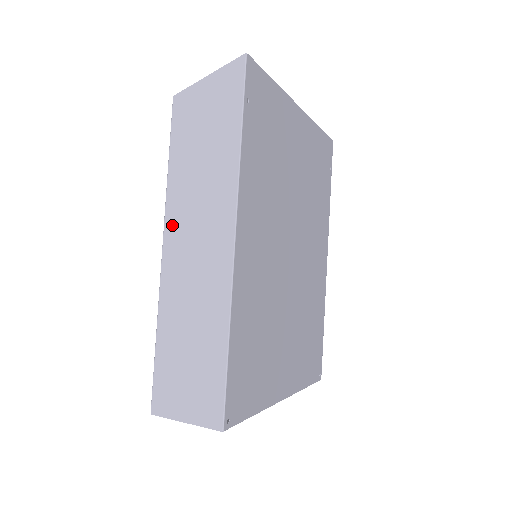
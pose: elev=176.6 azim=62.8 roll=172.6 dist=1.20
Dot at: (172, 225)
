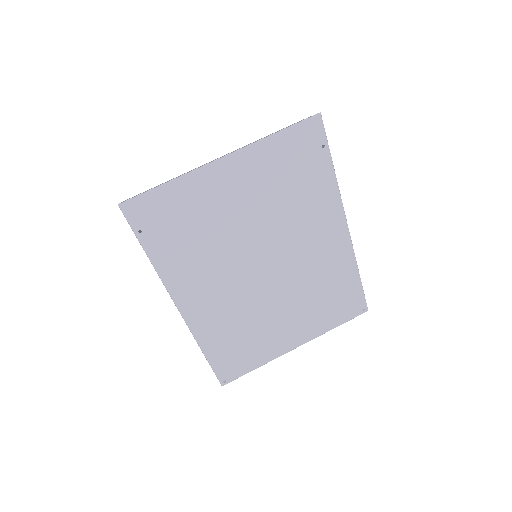
Dot at: occluded
